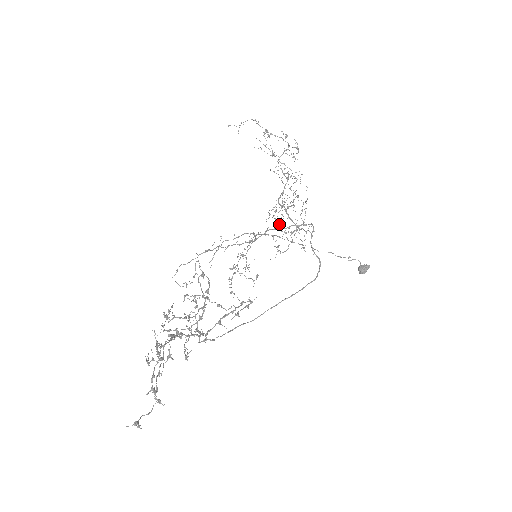
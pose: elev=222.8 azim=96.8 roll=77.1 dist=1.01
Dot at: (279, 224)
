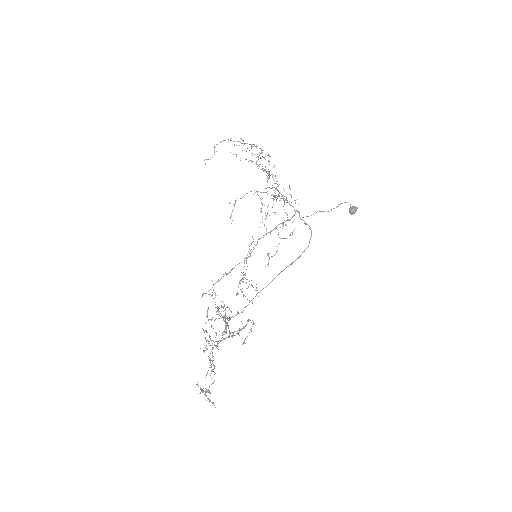
Dot at: (273, 200)
